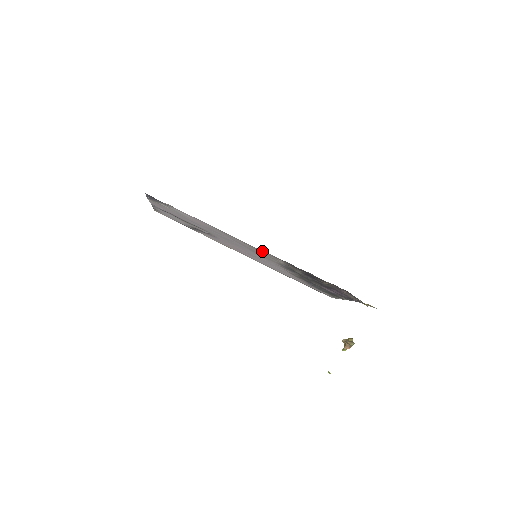
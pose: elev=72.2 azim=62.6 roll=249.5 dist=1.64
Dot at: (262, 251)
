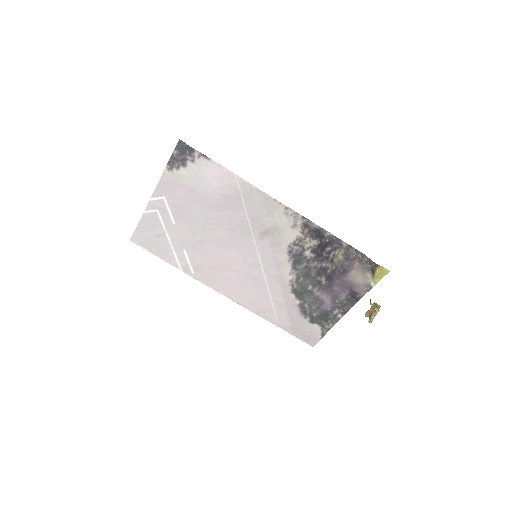
Dot at: (283, 208)
